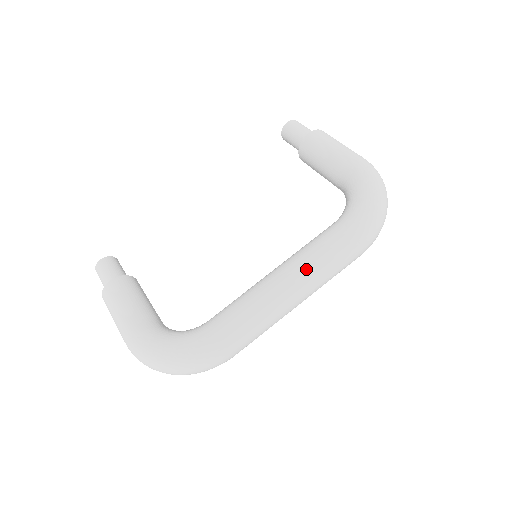
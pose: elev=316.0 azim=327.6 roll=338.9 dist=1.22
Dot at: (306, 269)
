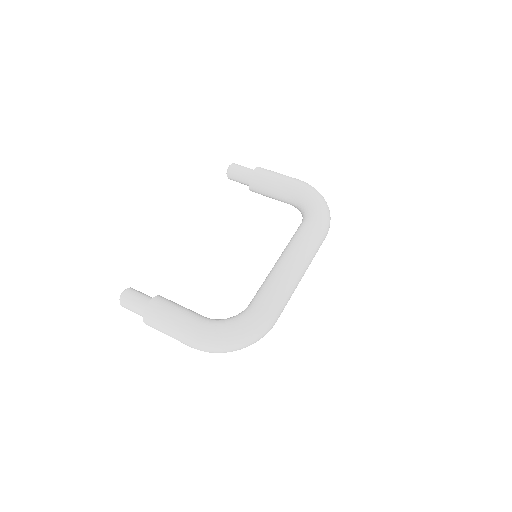
Dot at: (303, 251)
